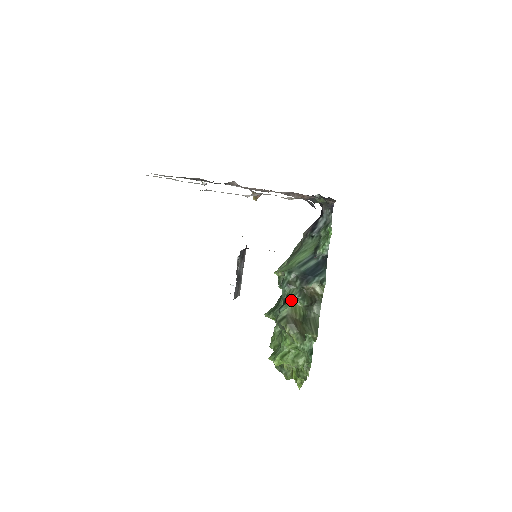
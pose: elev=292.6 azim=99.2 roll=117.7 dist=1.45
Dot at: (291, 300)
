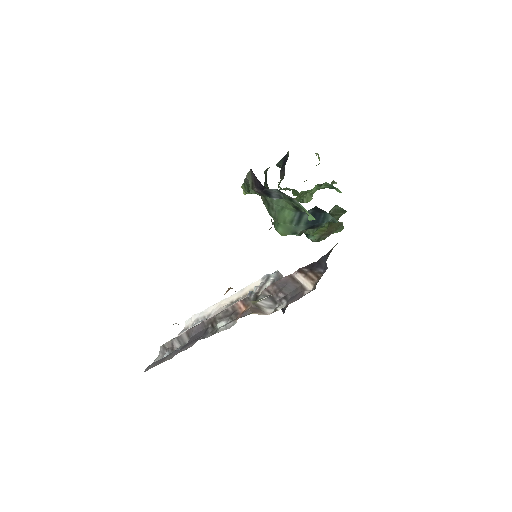
Dot at: (313, 234)
